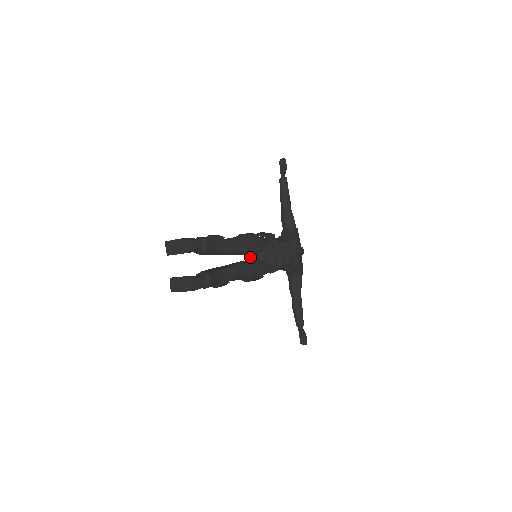
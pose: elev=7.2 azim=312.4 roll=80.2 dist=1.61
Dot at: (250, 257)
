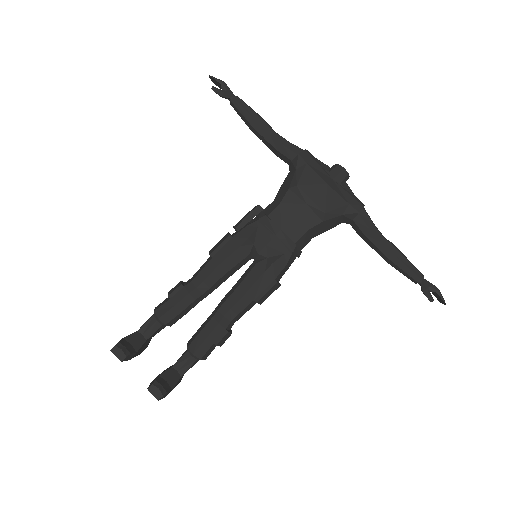
Dot at: occluded
